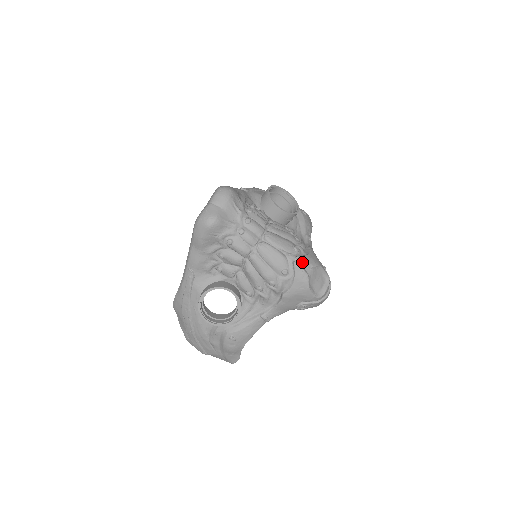
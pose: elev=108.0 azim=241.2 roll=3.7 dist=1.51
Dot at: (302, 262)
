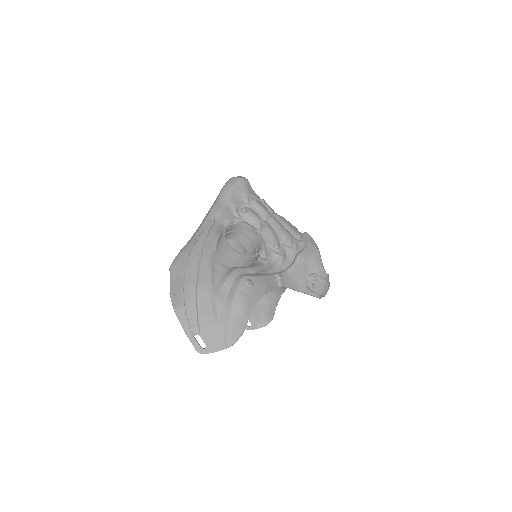
Dot at: occluded
